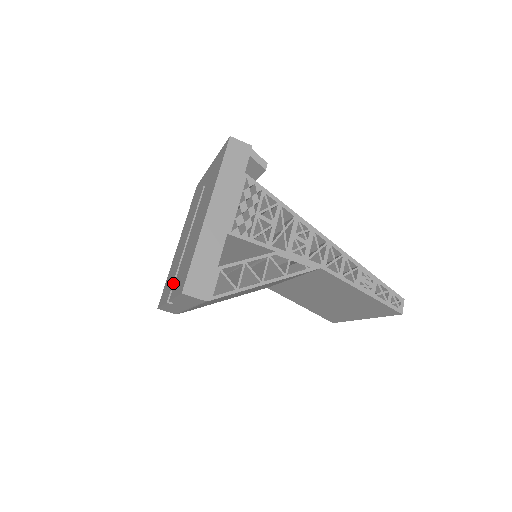
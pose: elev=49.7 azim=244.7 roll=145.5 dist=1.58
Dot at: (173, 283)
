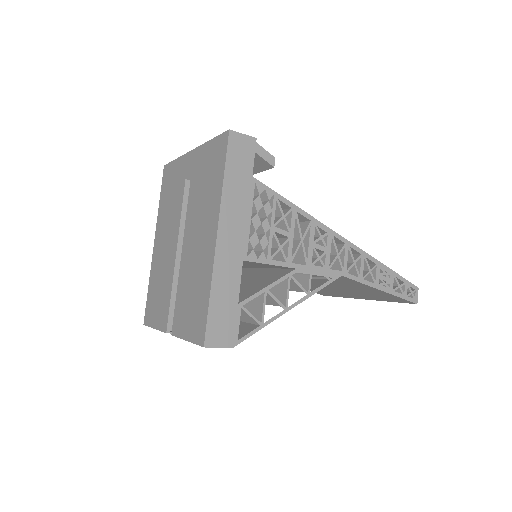
Dot at: (169, 308)
